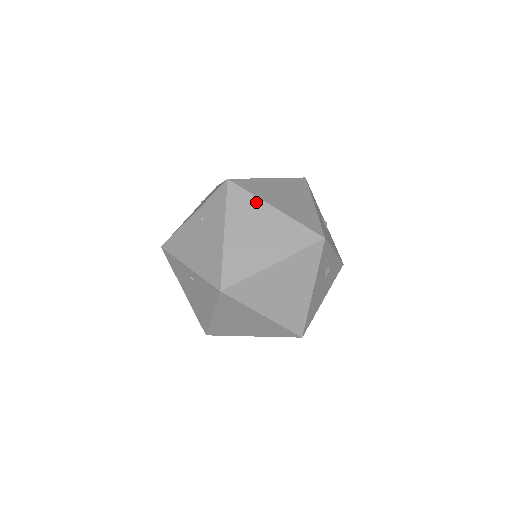
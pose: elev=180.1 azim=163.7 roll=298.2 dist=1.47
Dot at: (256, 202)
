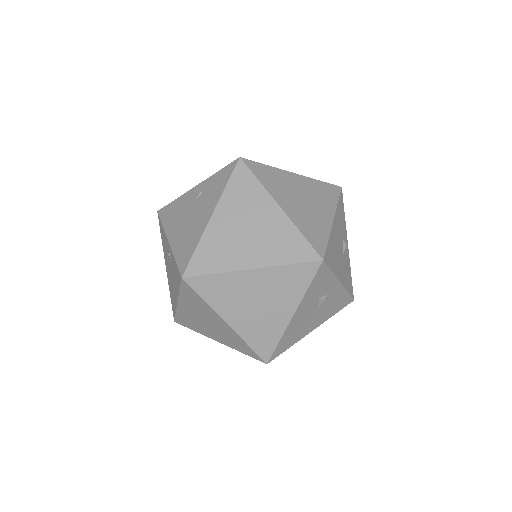
Dot at: (261, 192)
